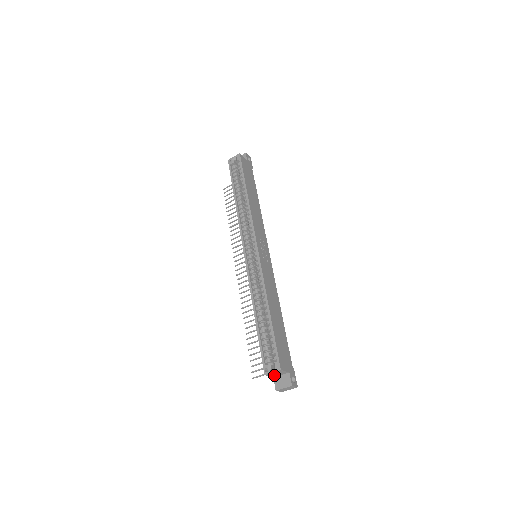
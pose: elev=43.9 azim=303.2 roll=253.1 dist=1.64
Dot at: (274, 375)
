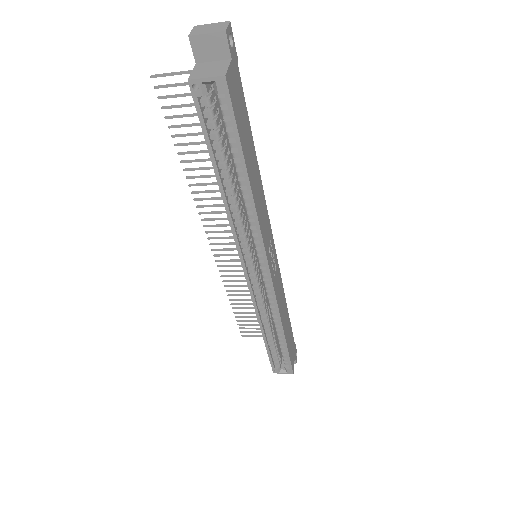
Dot at: occluded
